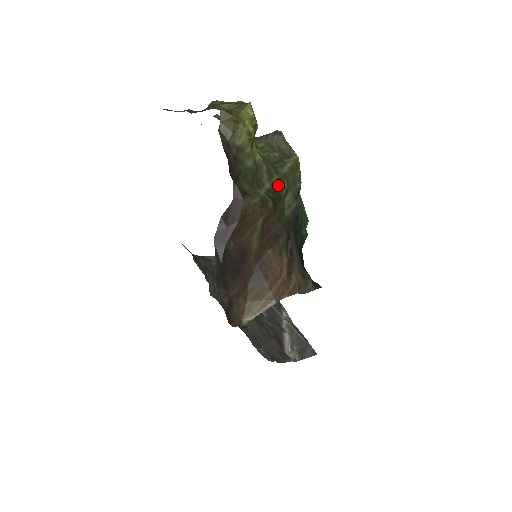
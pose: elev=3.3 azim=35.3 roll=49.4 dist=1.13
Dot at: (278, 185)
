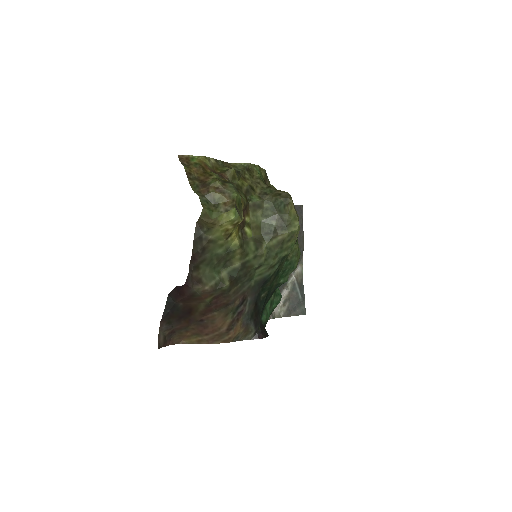
Dot at: (251, 262)
